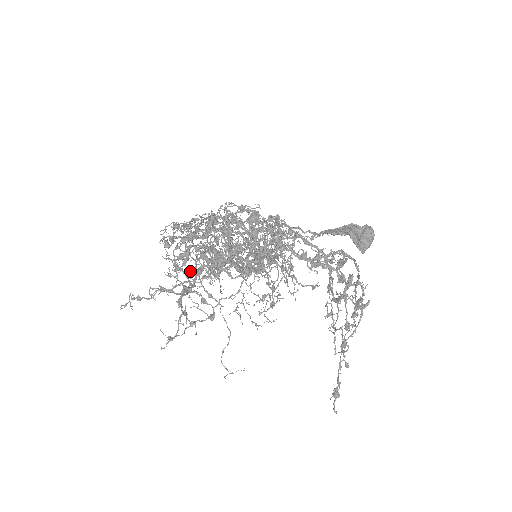
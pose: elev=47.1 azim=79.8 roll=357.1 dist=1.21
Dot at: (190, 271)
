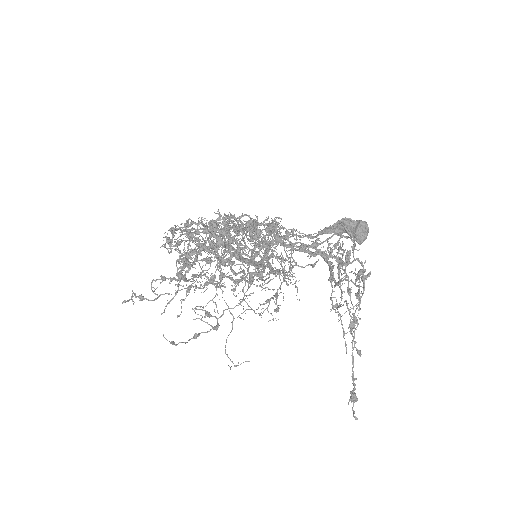
Dot at: (190, 253)
